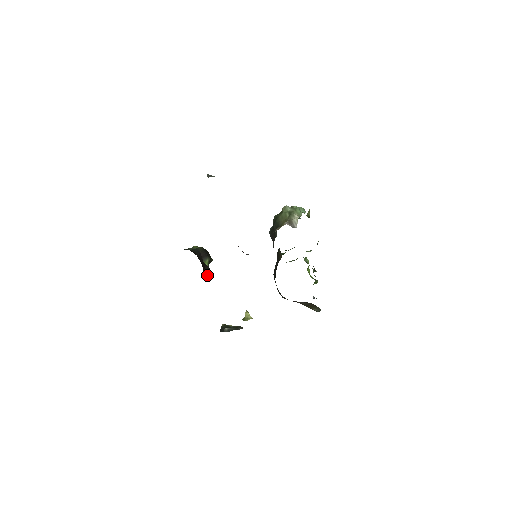
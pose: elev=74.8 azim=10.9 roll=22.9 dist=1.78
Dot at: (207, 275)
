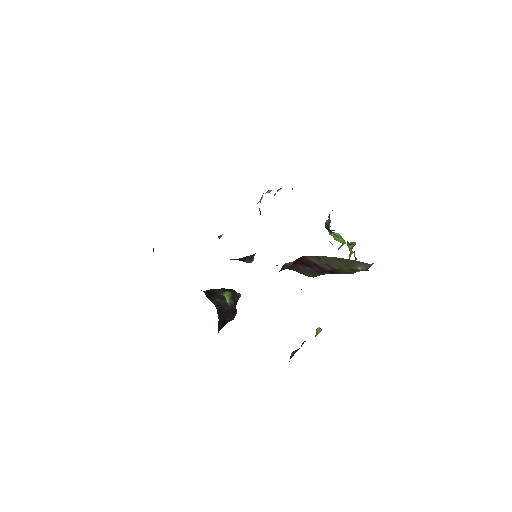
Dot at: (222, 302)
